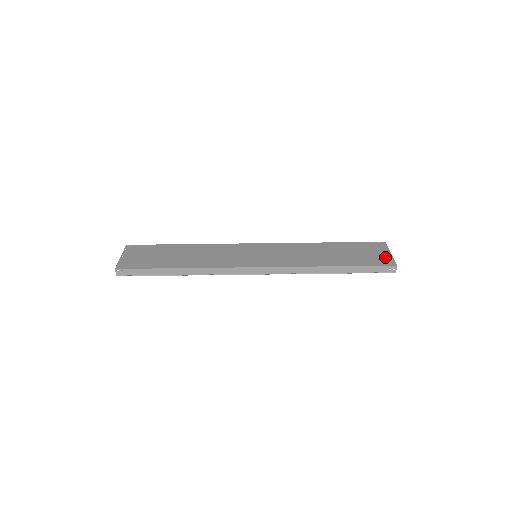
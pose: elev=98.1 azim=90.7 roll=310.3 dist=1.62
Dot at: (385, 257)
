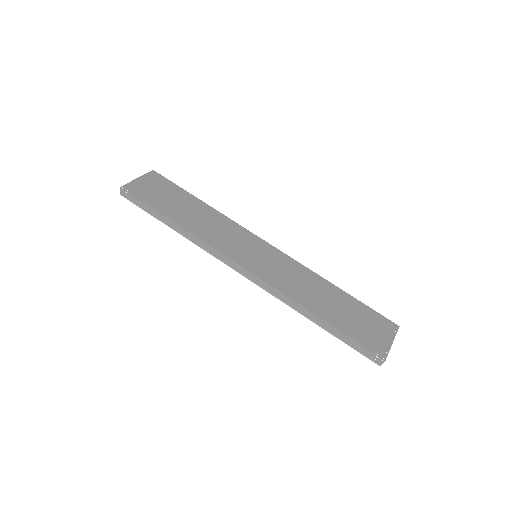
Dot at: (382, 343)
